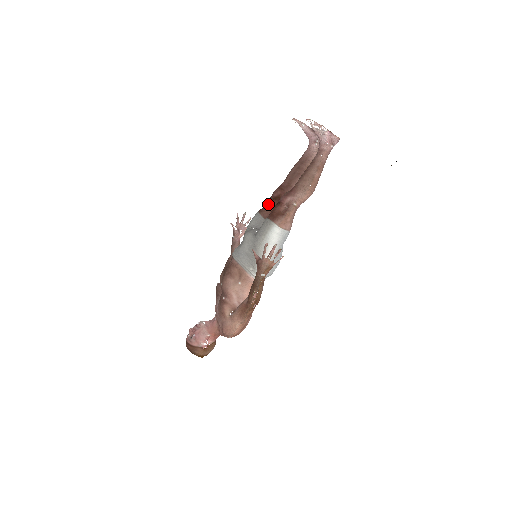
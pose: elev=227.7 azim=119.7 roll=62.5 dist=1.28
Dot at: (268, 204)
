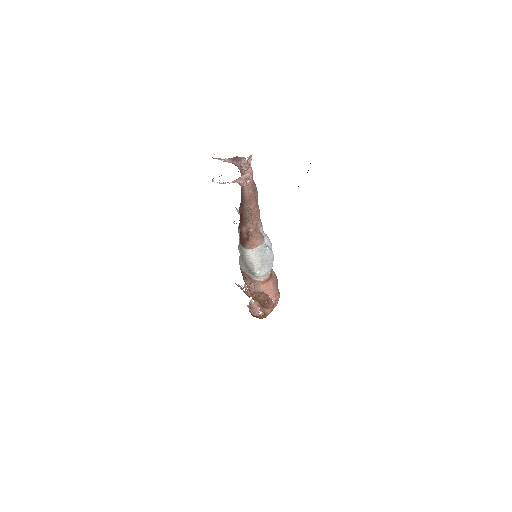
Dot at: (240, 221)
